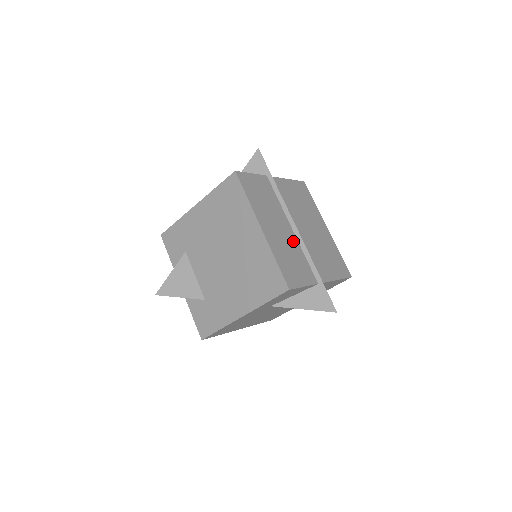
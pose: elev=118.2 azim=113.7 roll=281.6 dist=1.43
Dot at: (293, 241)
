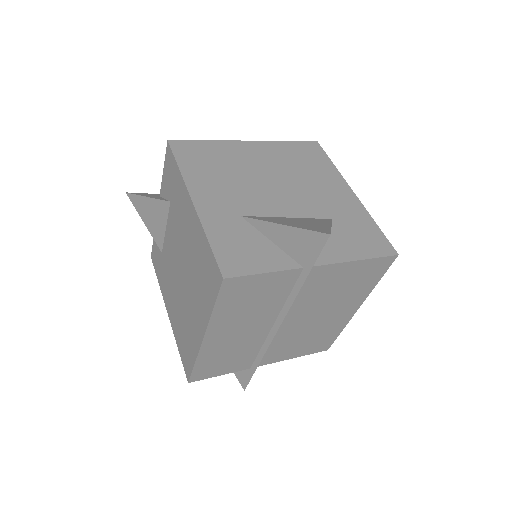
Dot at: (256, 339)
